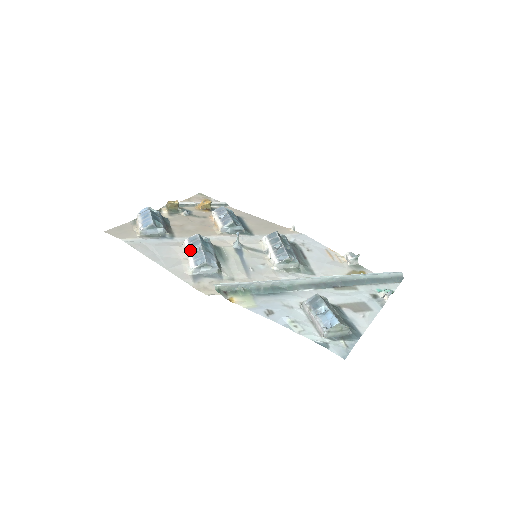
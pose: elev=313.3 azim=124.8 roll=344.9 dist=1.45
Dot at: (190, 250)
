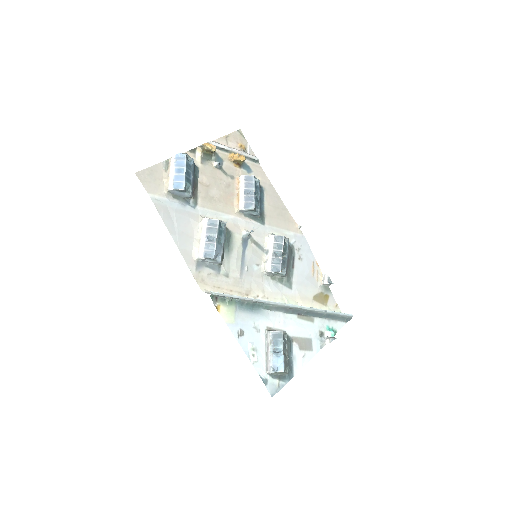
Dot at: (205, 235)
